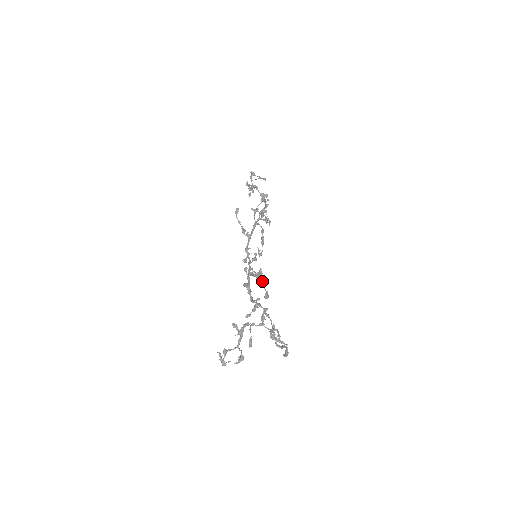
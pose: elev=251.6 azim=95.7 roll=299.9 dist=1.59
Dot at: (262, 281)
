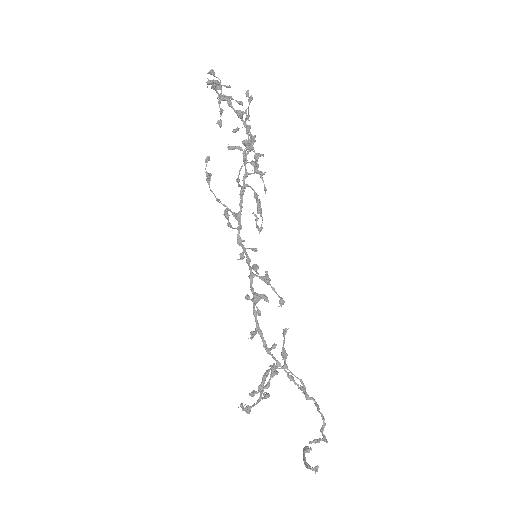
Dot at: (272, 288)
